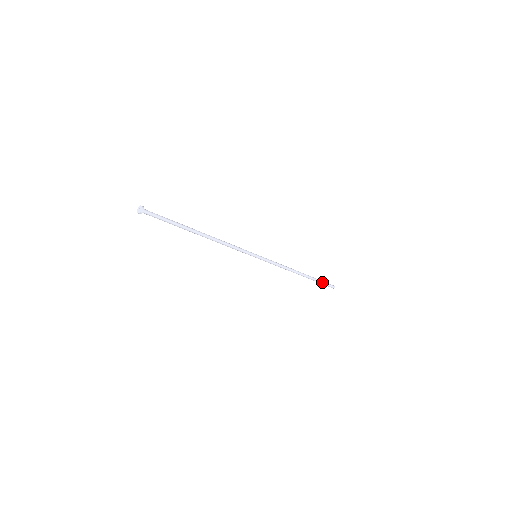
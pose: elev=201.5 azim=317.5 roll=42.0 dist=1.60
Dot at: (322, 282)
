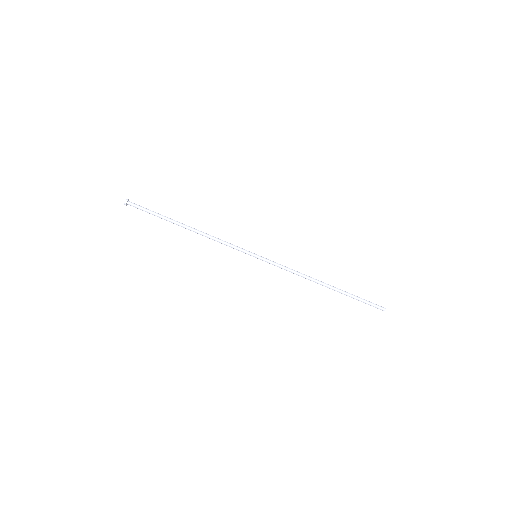
Dot at: (361, 298)
